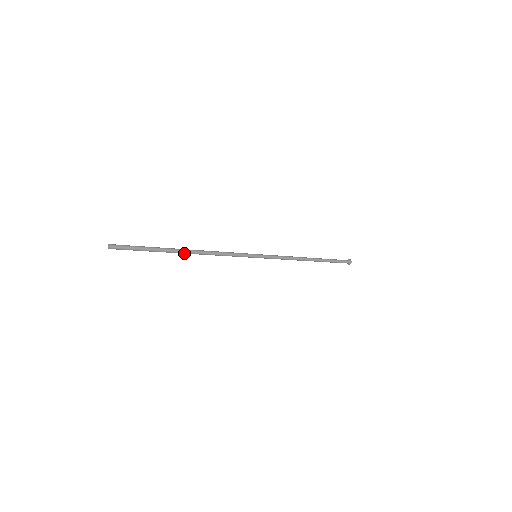
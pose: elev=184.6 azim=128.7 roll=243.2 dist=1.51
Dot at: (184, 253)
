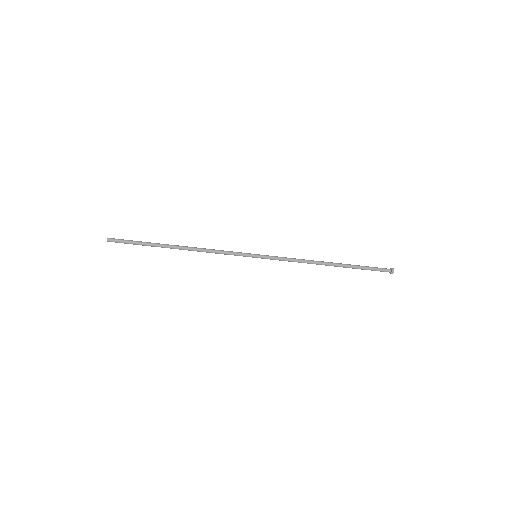
Dot at: (175, 248)
